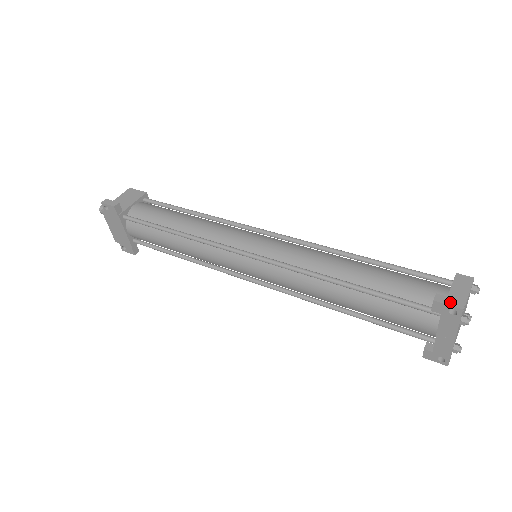
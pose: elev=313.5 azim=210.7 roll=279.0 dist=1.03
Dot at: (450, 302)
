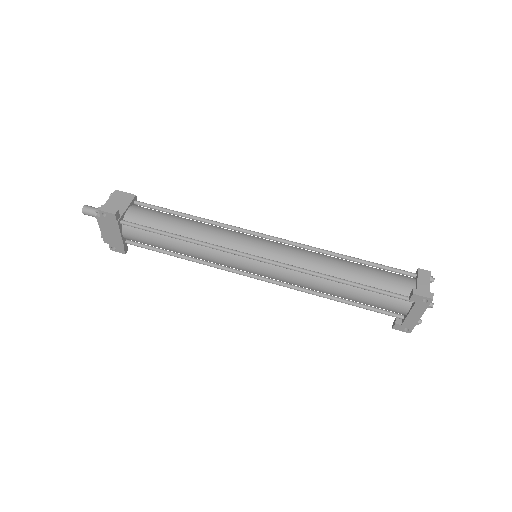
Dot at: (424, 294)
